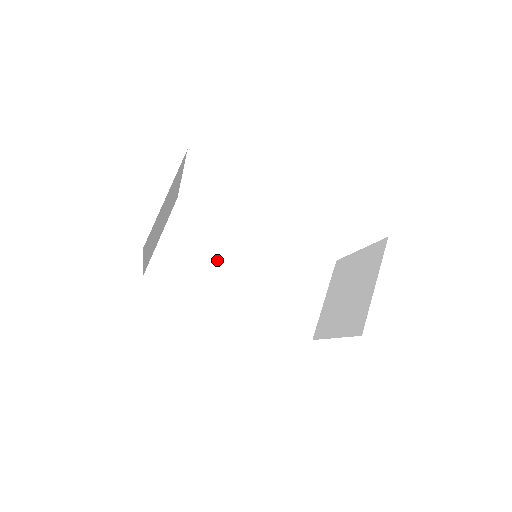
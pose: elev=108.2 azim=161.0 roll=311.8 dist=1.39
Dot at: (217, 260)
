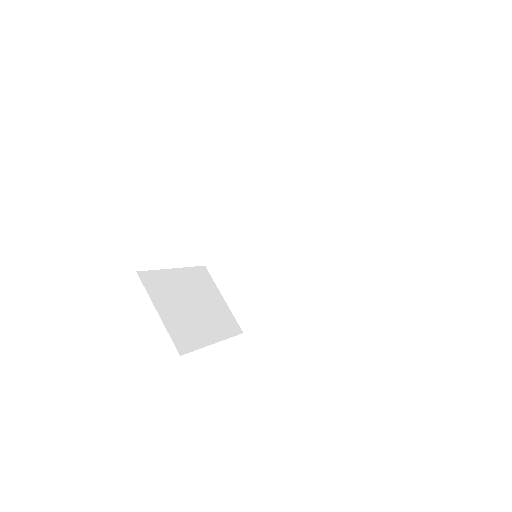
Dot at: (263, 271)
